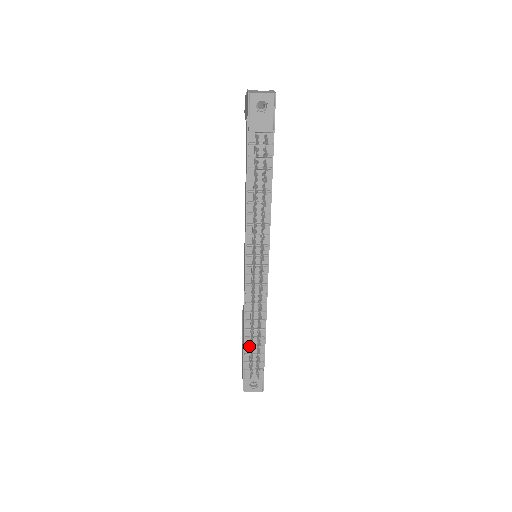
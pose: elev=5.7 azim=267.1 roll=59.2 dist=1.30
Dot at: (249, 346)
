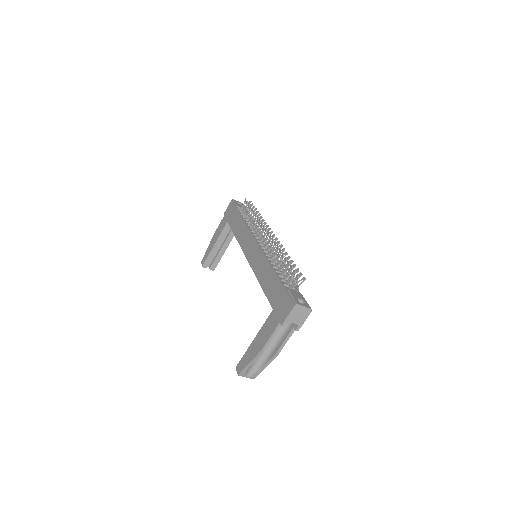
Dot at: (282, 276)
